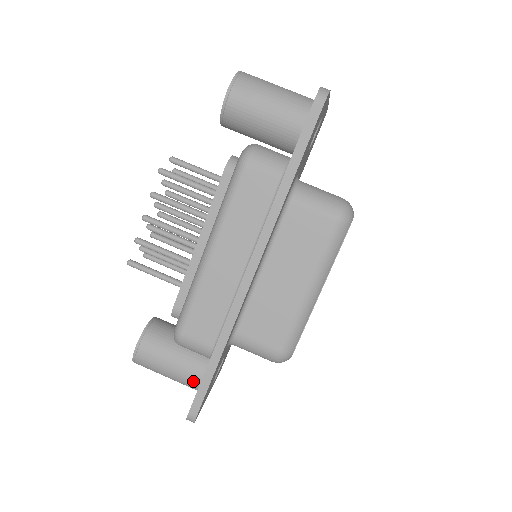
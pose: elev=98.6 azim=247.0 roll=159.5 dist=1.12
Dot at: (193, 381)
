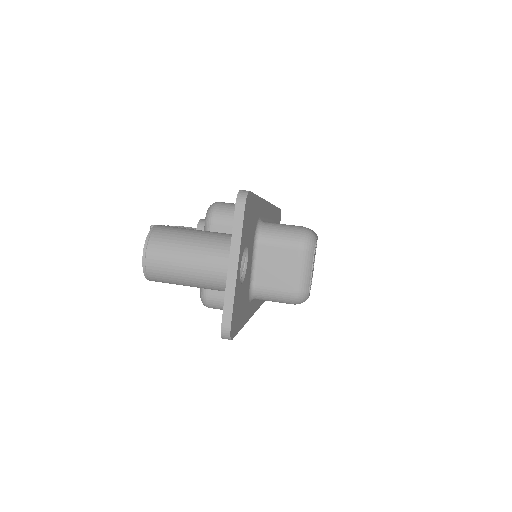
Dot at: (225, 235)
